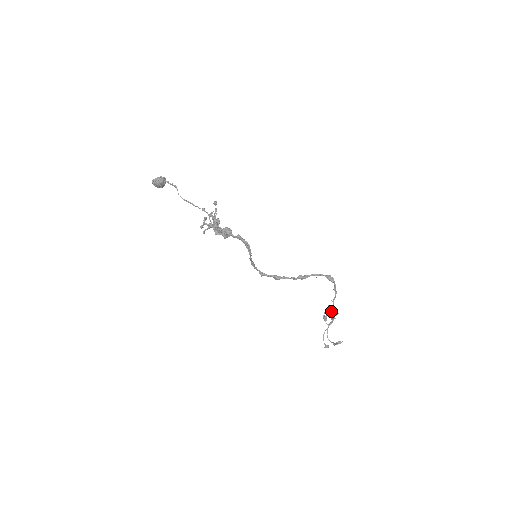
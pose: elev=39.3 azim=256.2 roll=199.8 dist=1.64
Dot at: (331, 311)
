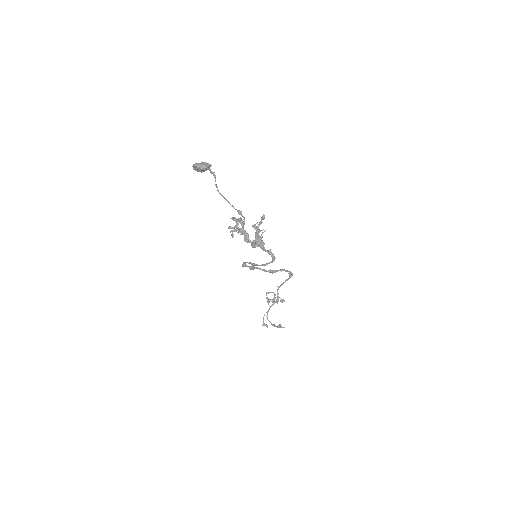
Dot at: (281, 300)
